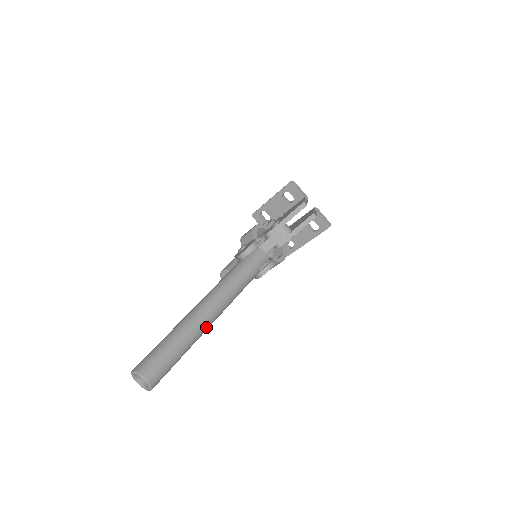
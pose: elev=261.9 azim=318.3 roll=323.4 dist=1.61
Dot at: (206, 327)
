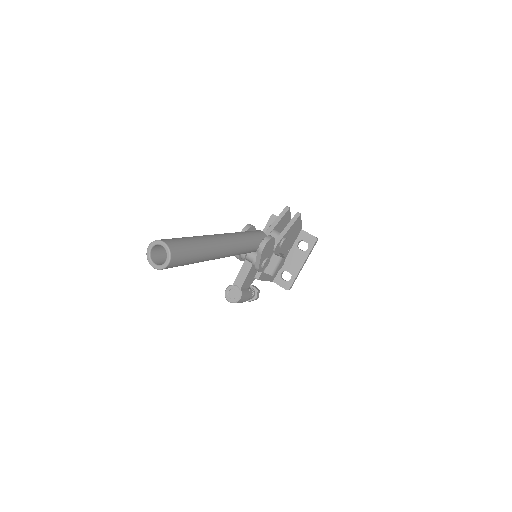
Dot at: (219, 245)
